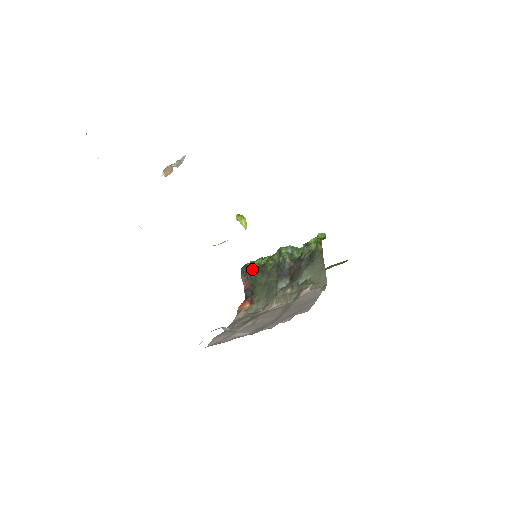
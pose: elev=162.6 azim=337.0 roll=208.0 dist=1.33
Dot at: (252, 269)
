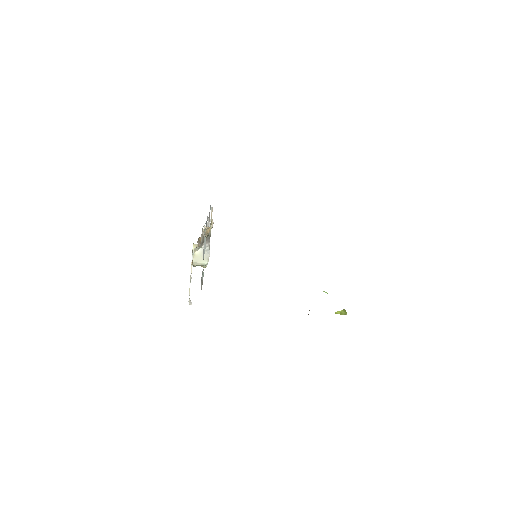
Dot at: occluded
